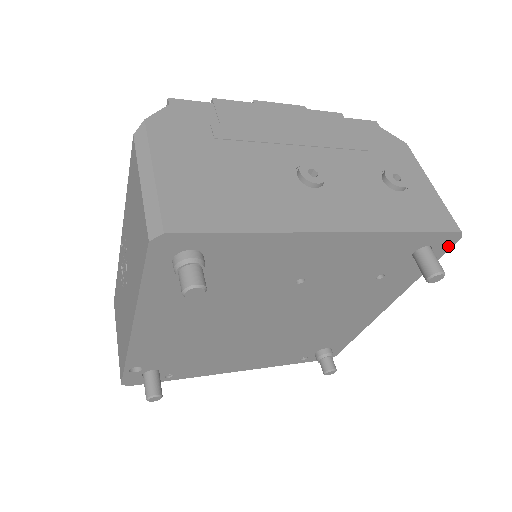
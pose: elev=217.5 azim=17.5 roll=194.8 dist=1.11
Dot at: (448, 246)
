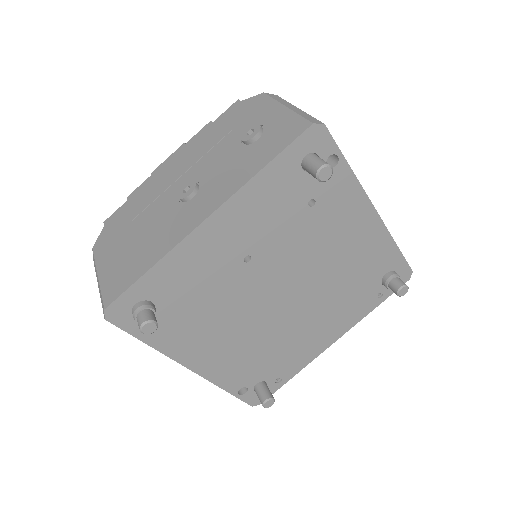
Dot at: (326, 138)
